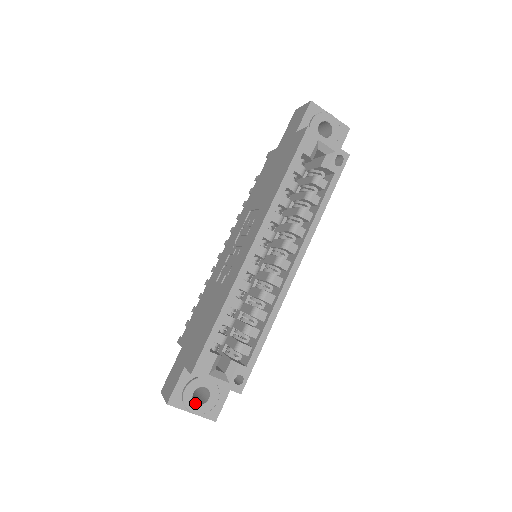
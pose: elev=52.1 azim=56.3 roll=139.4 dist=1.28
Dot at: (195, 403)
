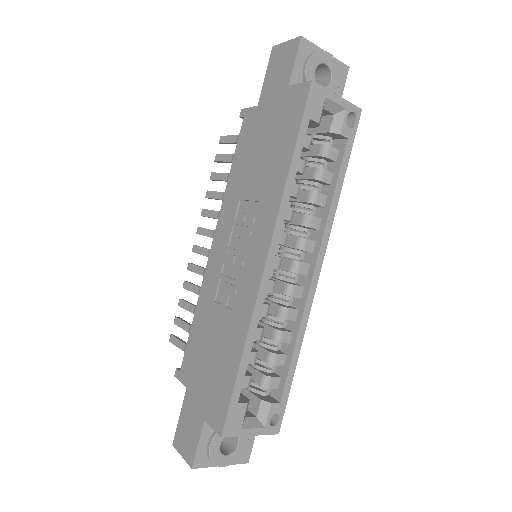
Dot at: (224, 455)
